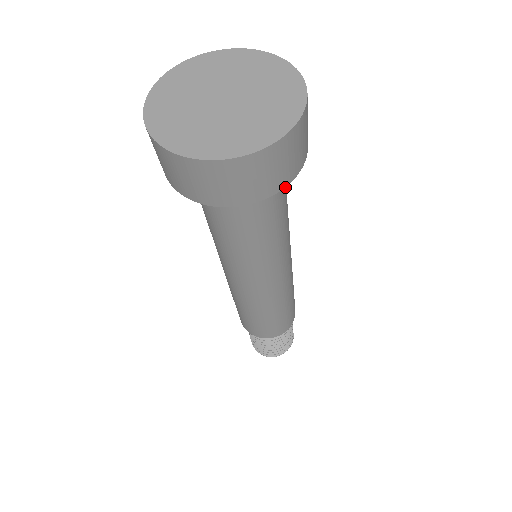
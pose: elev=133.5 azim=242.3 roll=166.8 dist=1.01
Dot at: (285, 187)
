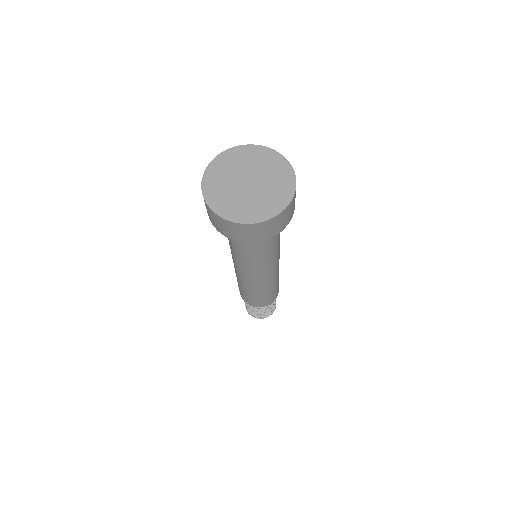
Dot at: occluded
